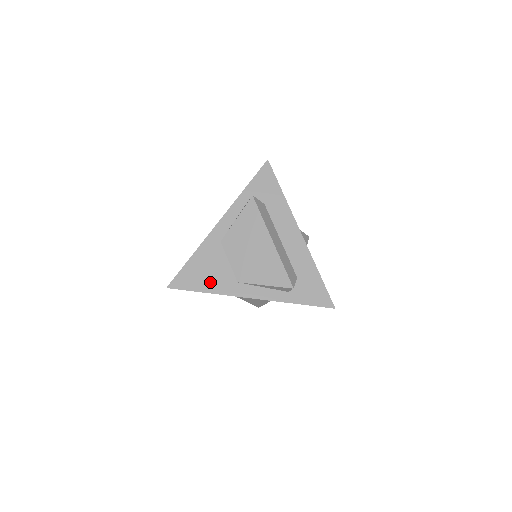
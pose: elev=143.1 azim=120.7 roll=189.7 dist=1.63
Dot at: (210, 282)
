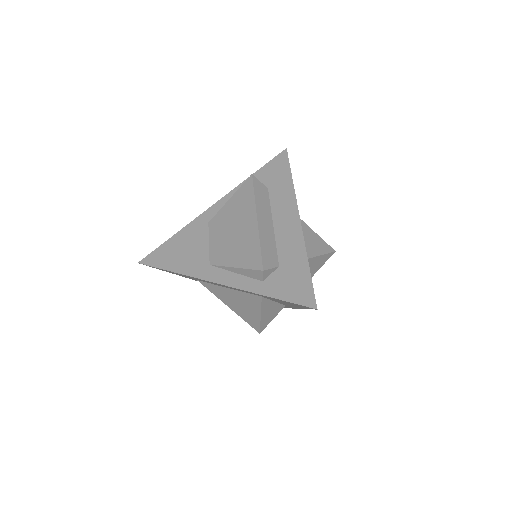
Dot at: (181, 261)
